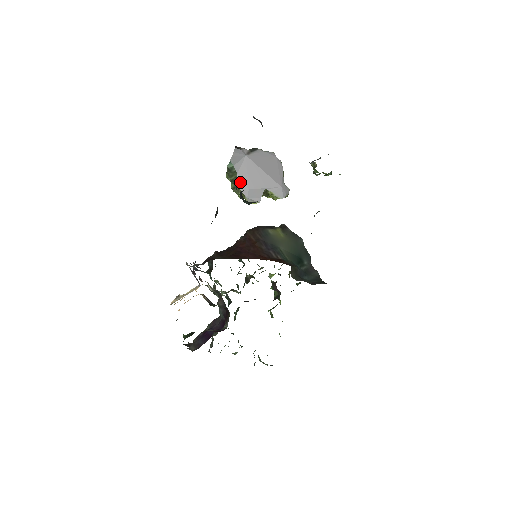
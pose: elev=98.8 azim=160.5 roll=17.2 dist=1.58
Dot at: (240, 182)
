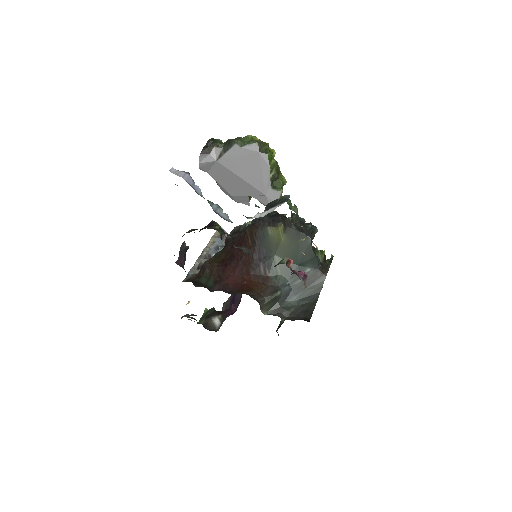
Dot at: (221, 187)
